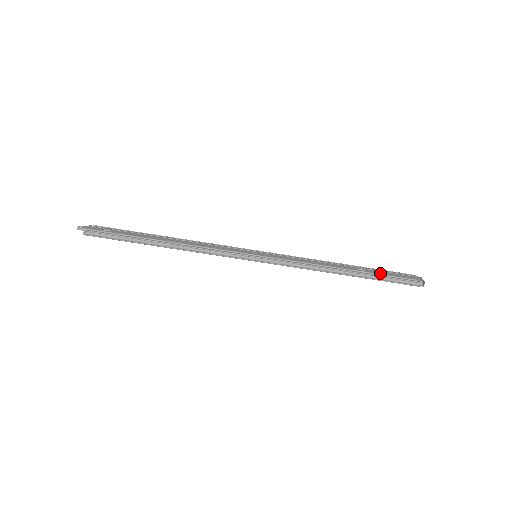
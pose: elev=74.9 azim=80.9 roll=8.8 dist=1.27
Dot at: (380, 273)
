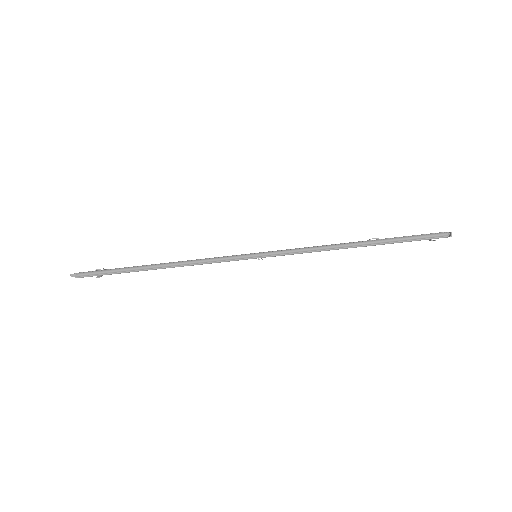
Dot at: (396, 237)
